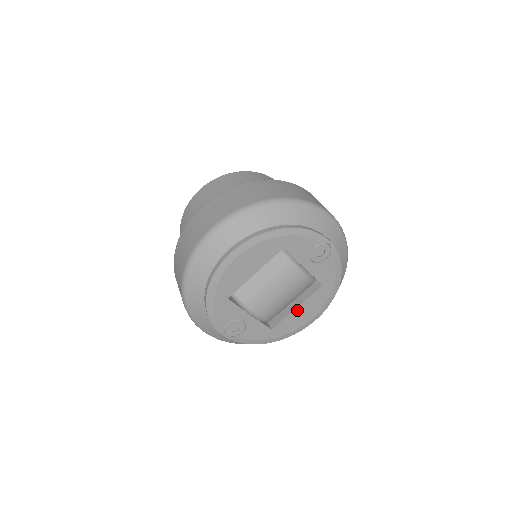
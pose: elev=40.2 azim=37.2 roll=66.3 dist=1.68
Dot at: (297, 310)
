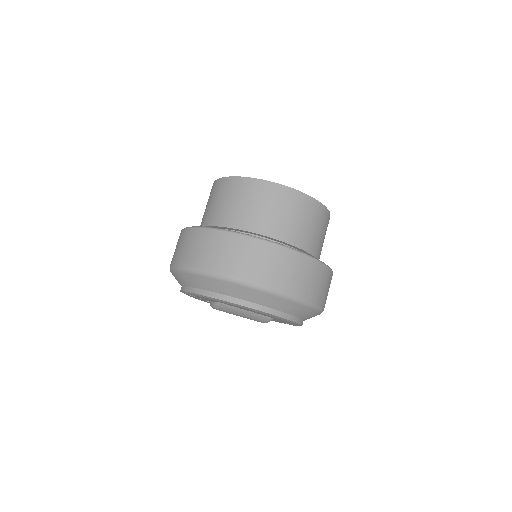
Dot at: occluded
